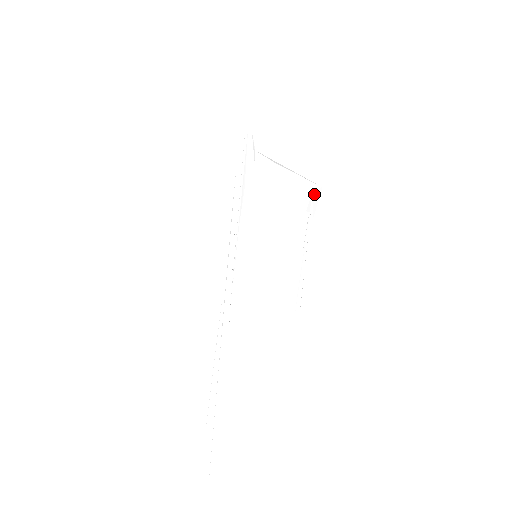
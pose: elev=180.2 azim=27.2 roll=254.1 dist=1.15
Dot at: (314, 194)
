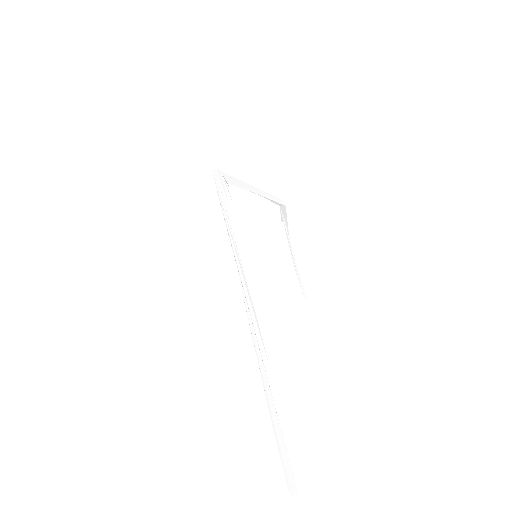
Dot at: (282, 210)
